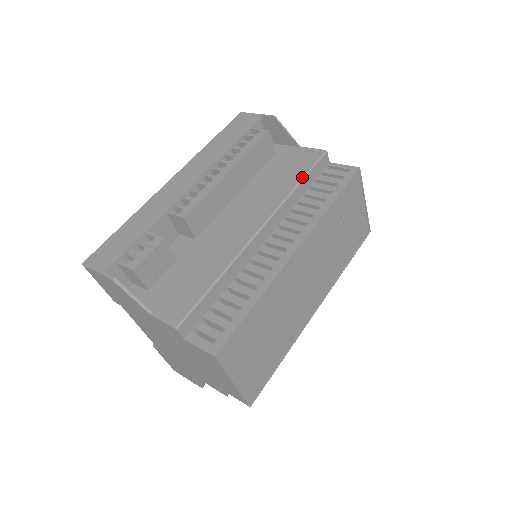
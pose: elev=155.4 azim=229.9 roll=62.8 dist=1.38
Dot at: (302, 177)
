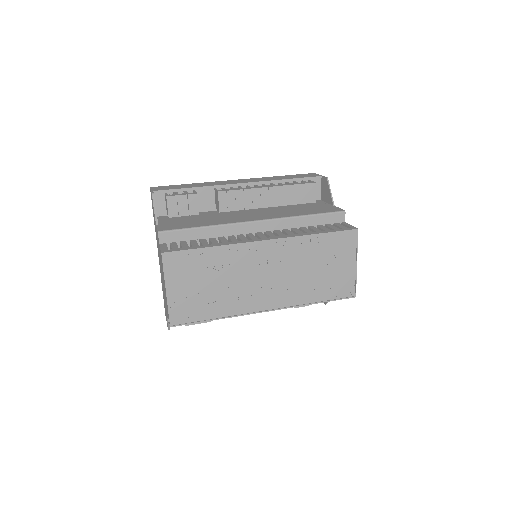
Dot at: (312, 214)
